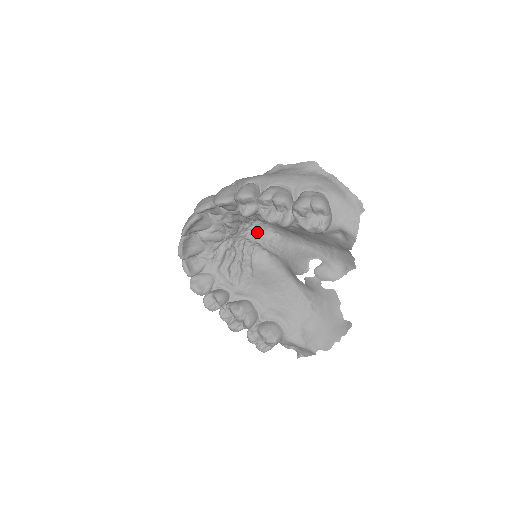
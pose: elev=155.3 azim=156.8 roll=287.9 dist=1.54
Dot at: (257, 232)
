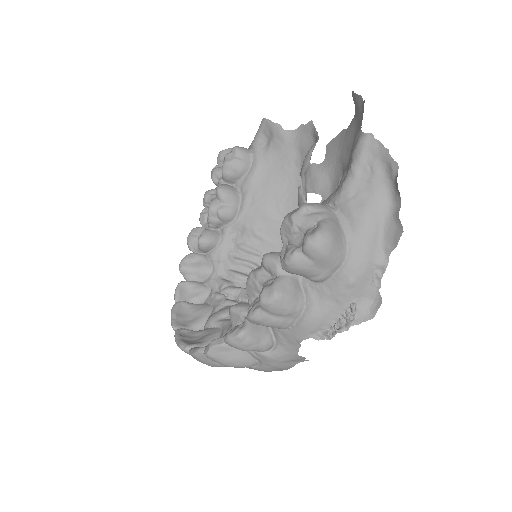
Dot at: occluded
